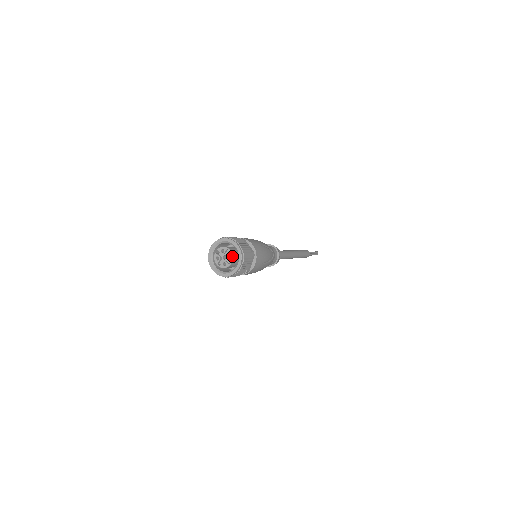
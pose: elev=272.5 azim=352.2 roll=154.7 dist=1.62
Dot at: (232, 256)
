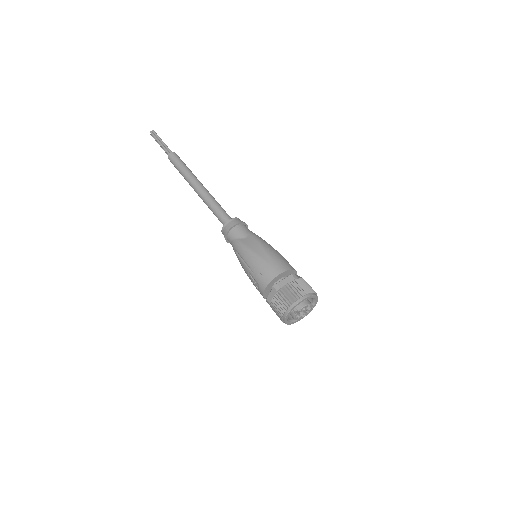
Dot at: occluded
